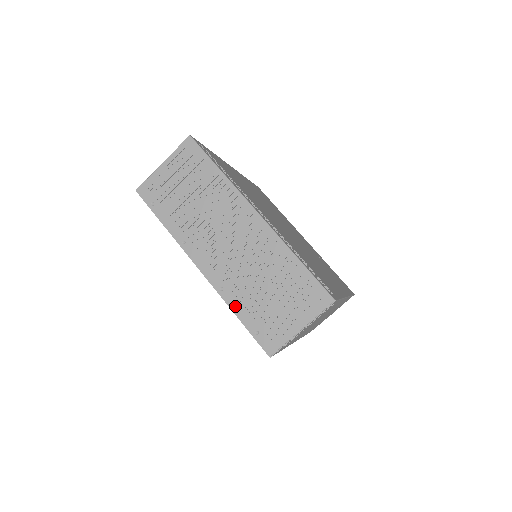
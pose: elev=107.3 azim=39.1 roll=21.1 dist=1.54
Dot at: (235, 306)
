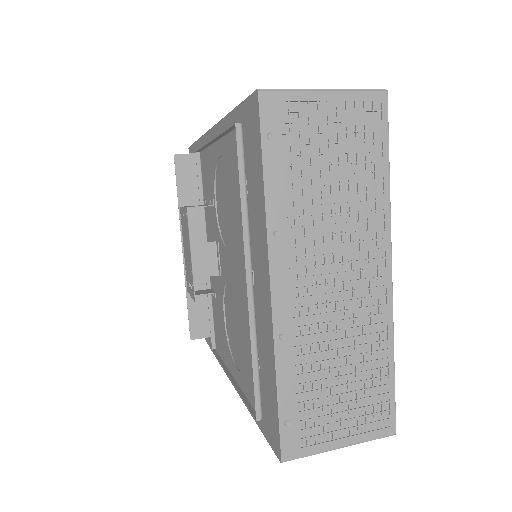
Dot at: (284, 372)
